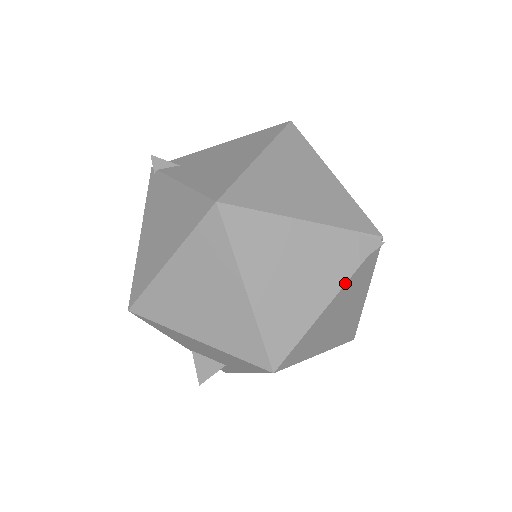
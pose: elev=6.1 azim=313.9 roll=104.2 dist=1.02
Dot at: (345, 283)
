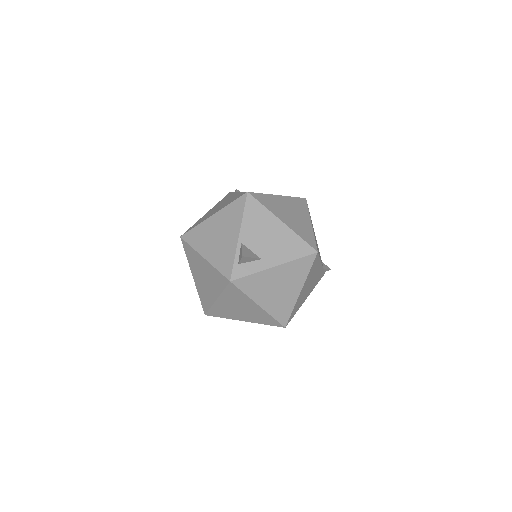
Dot at: occluded
